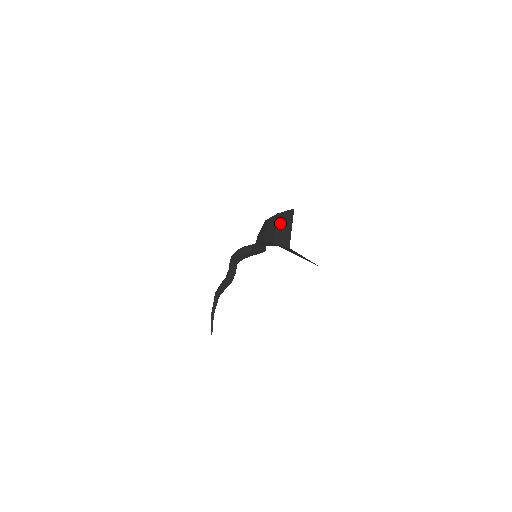
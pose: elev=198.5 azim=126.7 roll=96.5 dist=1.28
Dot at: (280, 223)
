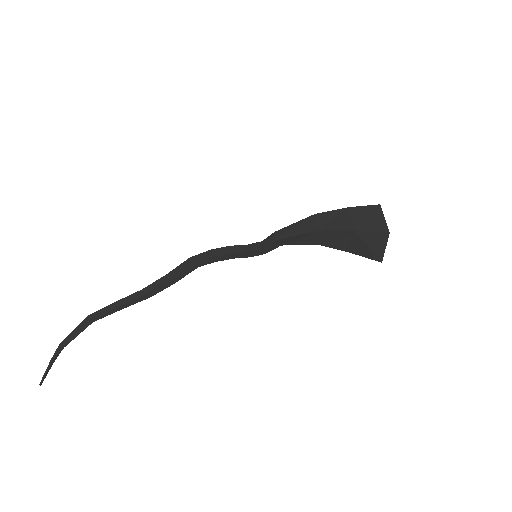
Dot at: (359, 214)
